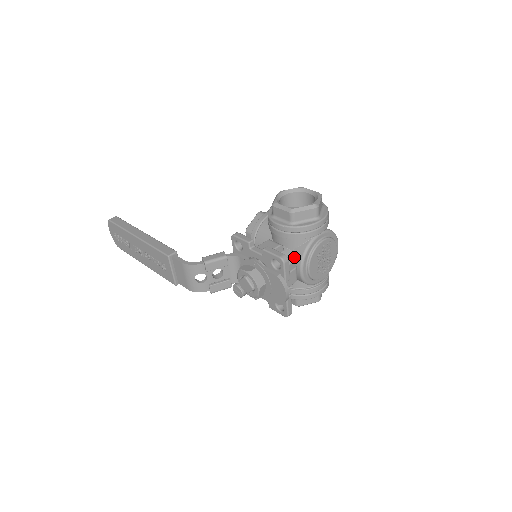
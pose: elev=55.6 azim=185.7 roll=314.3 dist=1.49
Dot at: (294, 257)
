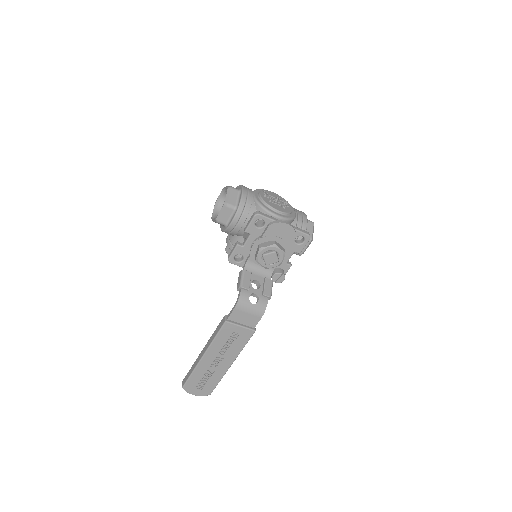
Dot at: occluded
